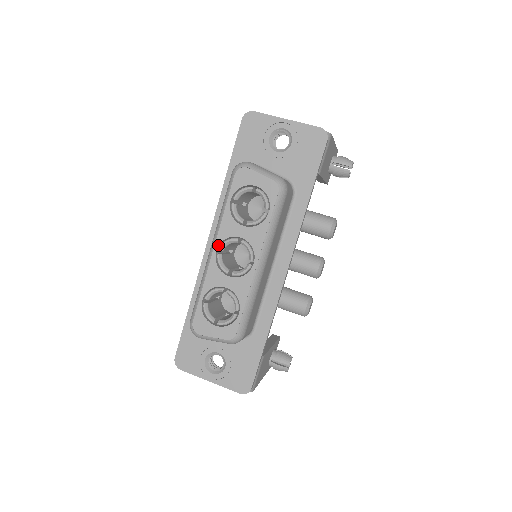
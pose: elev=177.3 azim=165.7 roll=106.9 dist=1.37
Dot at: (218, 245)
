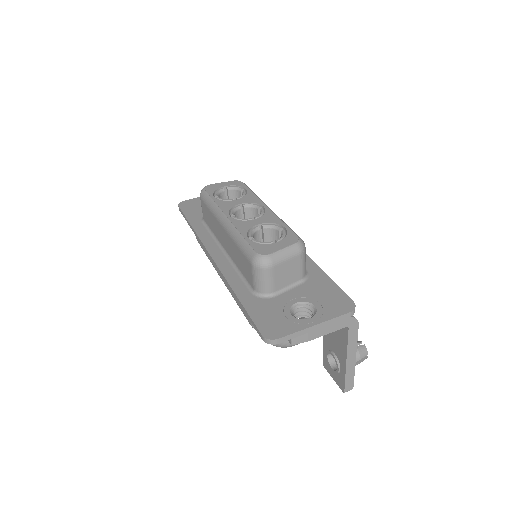
Dot at: (228, 213)
